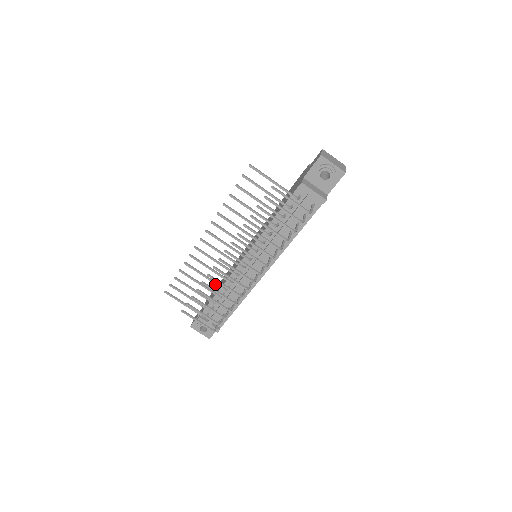
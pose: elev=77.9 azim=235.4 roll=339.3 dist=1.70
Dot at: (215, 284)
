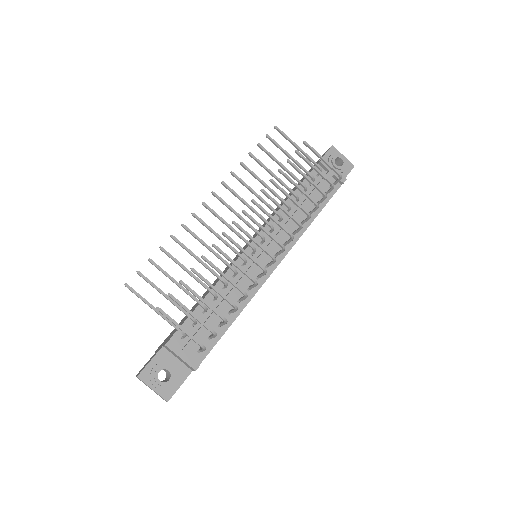
Dot at: (212, 272)
